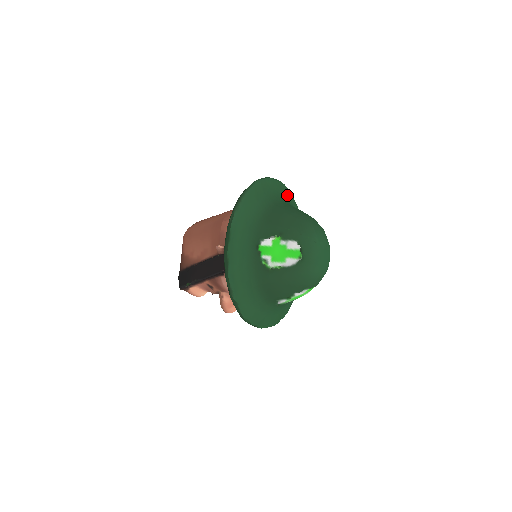
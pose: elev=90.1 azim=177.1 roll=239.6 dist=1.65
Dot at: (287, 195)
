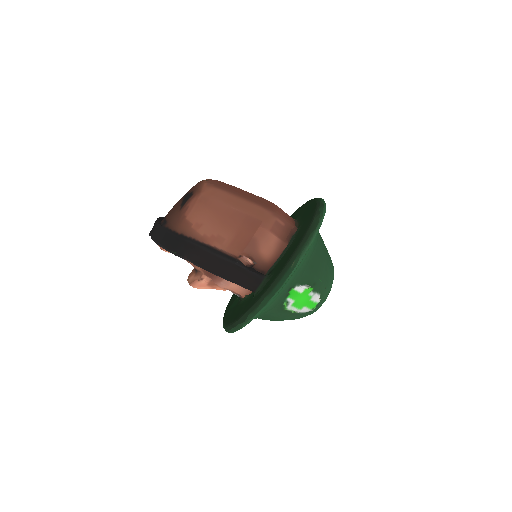
Dot at: occluded
